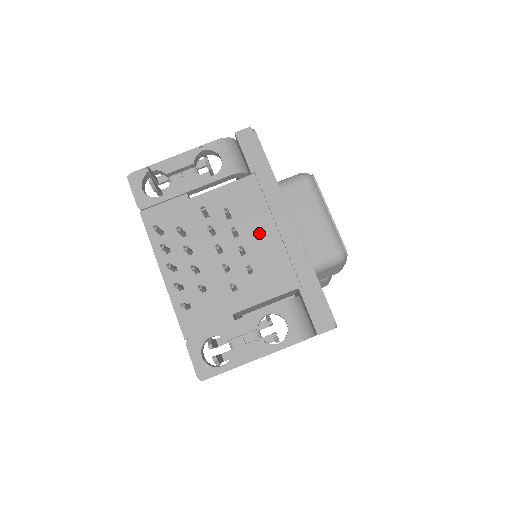
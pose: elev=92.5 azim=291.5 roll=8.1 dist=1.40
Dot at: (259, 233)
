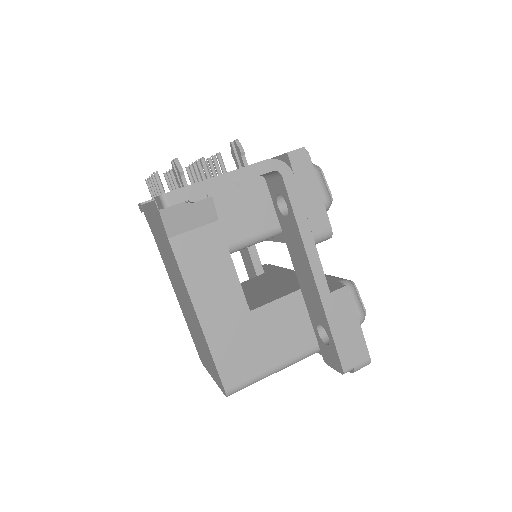
Dot at: occluded
